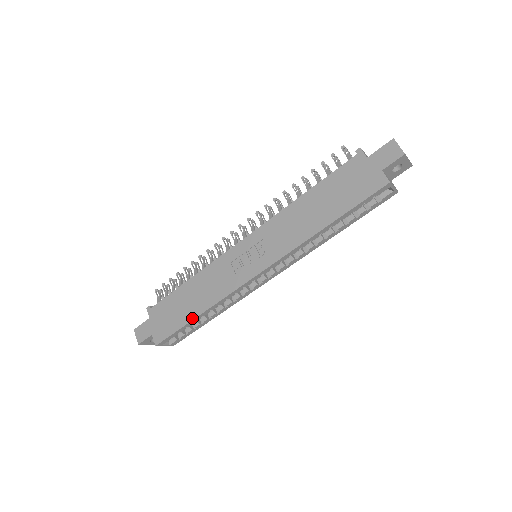
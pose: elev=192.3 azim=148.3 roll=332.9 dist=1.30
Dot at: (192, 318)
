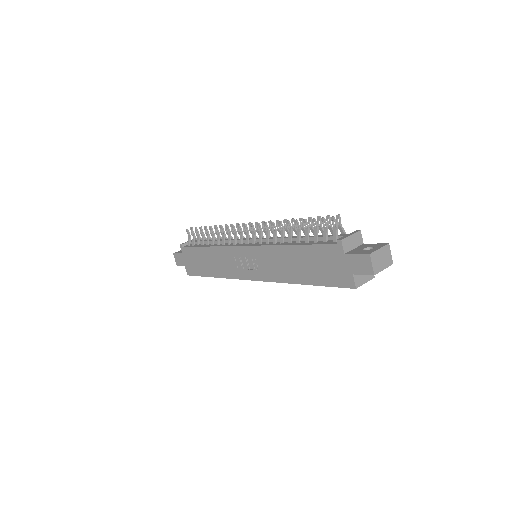
Dot at: (209, 276)
